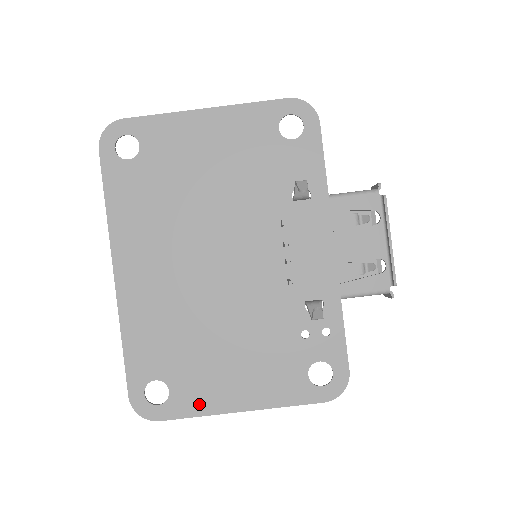
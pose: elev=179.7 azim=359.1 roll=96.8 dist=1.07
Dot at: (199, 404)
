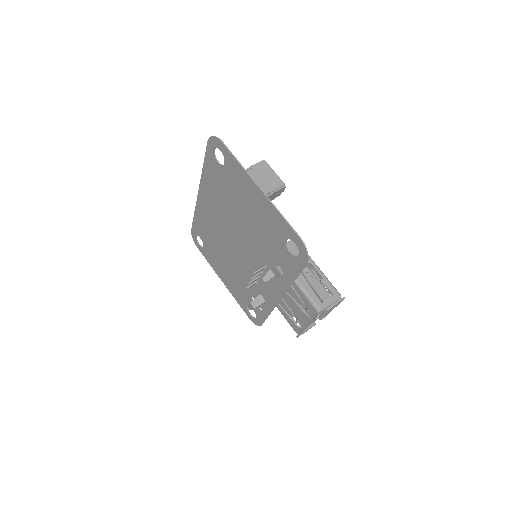
Dot at: (211, 262)
